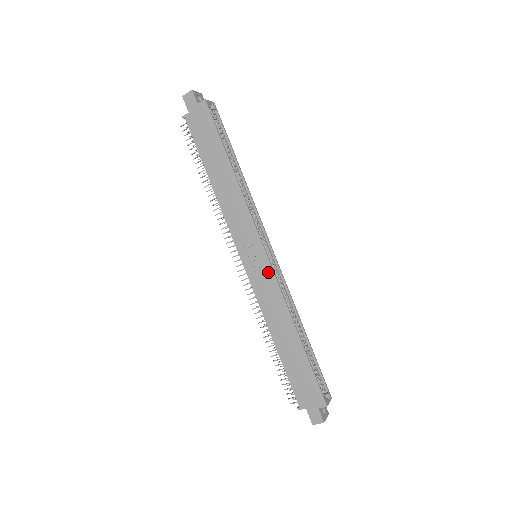
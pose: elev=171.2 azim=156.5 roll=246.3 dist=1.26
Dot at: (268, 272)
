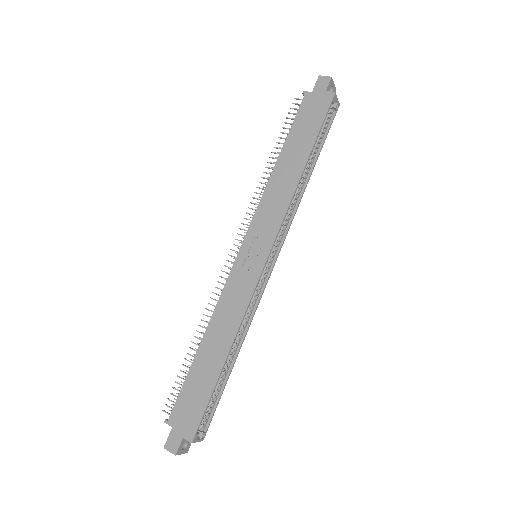
Dot at: (253, 277)
